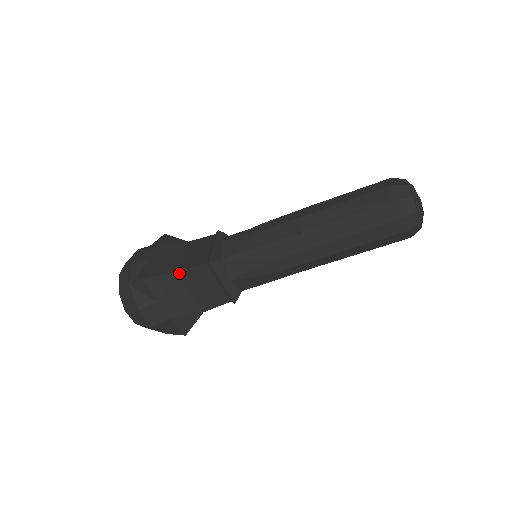
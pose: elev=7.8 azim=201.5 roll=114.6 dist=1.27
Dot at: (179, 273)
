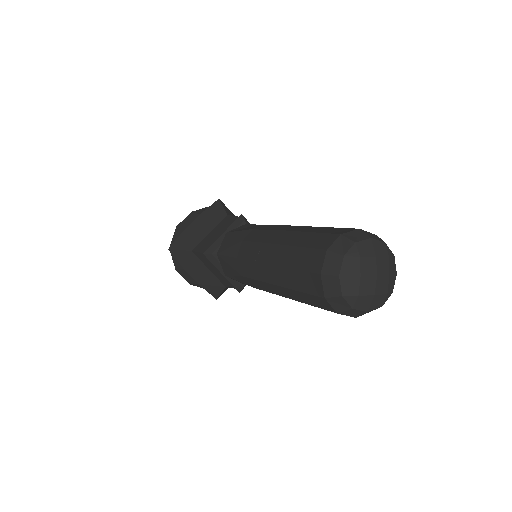
Dot at: (194, 252)
